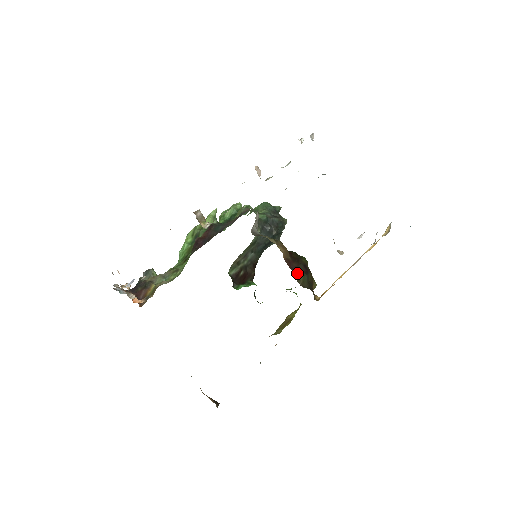
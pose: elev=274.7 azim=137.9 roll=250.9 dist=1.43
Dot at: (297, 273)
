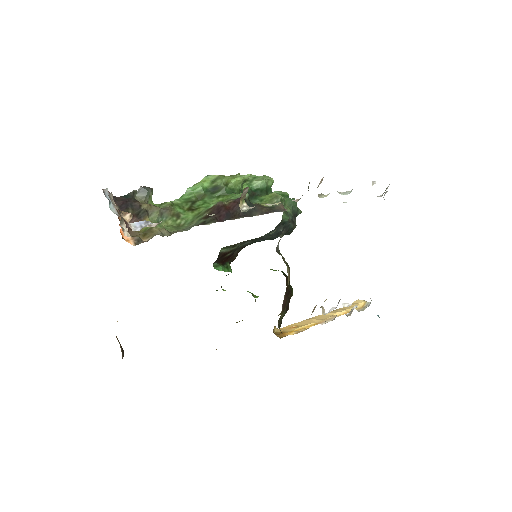
Dot at: (283, 310)
